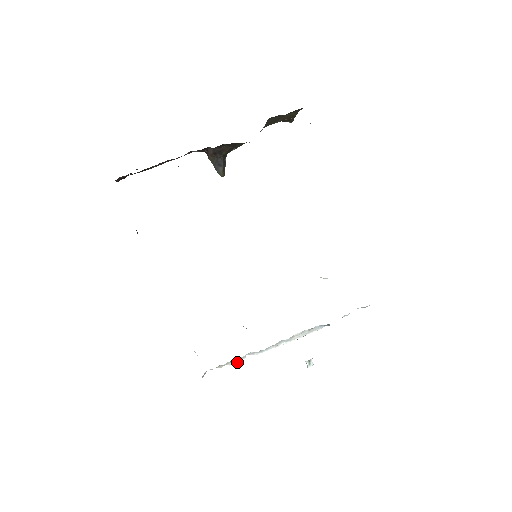
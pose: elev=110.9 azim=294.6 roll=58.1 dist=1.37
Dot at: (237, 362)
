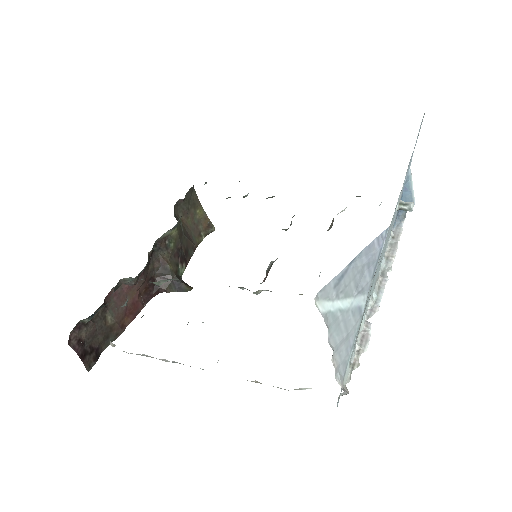
Dot at: (368, 339)
